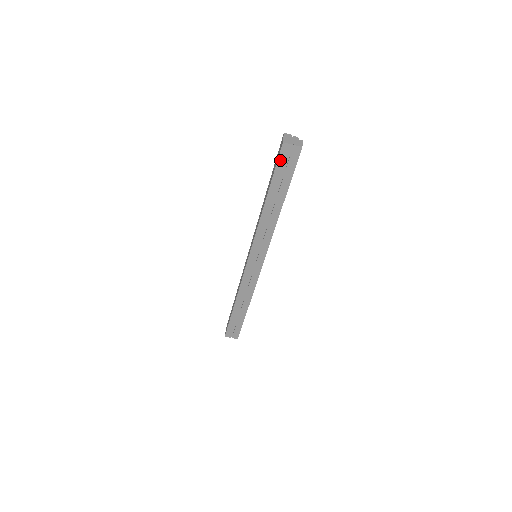
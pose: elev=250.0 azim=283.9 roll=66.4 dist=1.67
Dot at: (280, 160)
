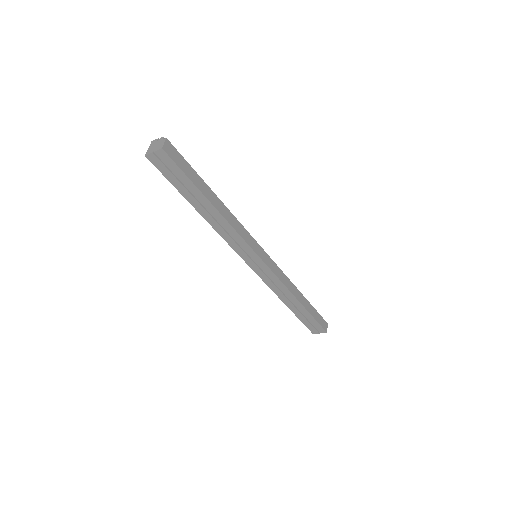
Dot at: (162, 171)
